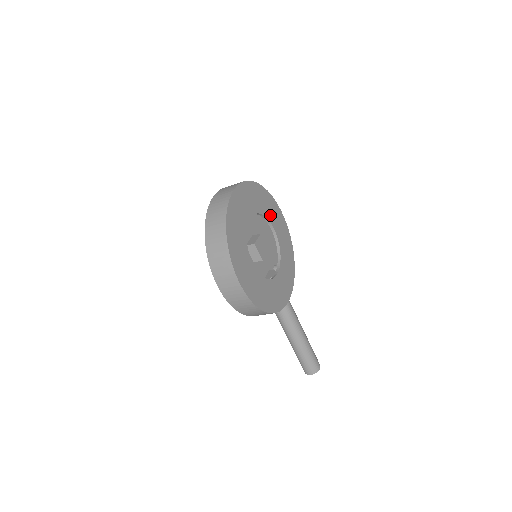
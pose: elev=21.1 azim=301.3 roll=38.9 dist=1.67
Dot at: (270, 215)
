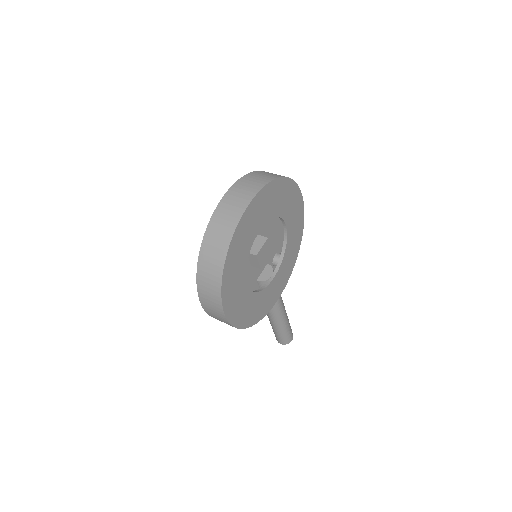
Dot at: (286, 210)
